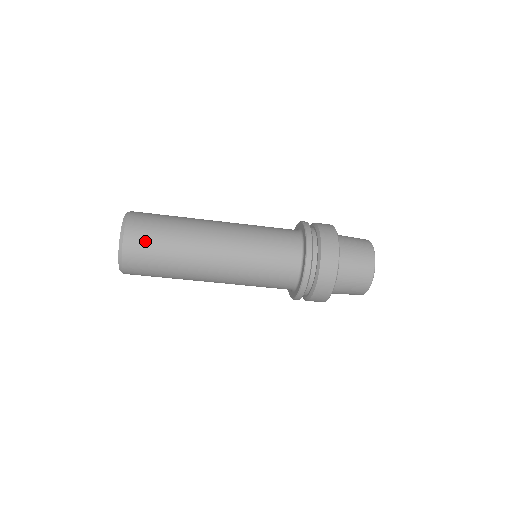
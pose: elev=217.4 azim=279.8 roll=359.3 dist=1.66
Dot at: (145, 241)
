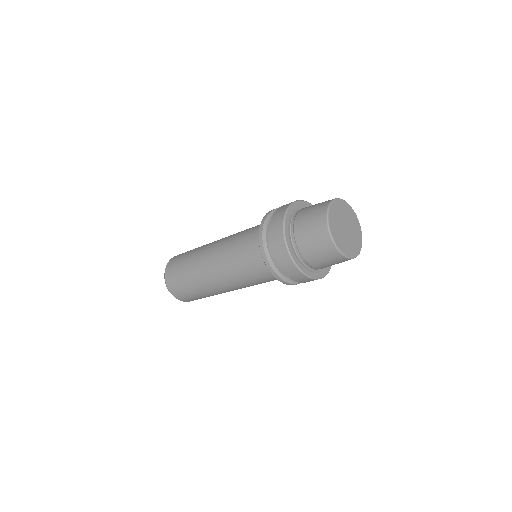
Dot at: (177, 259)
